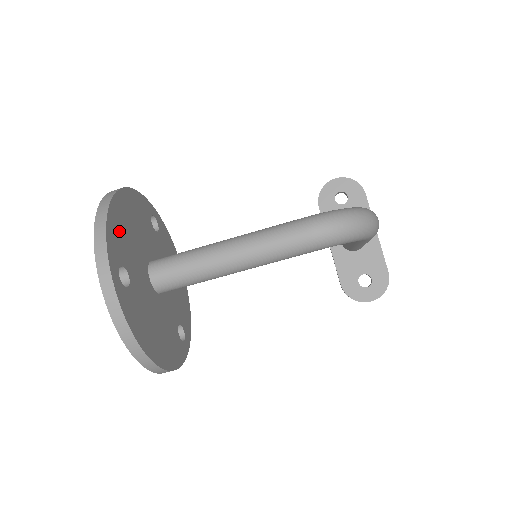
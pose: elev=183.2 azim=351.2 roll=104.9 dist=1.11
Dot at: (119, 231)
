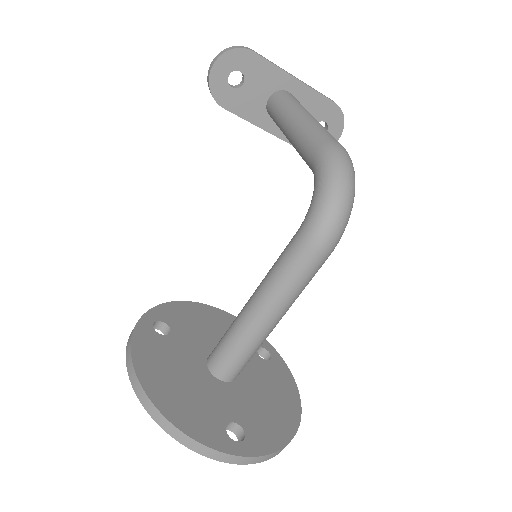
Dot at: (190, 414)
